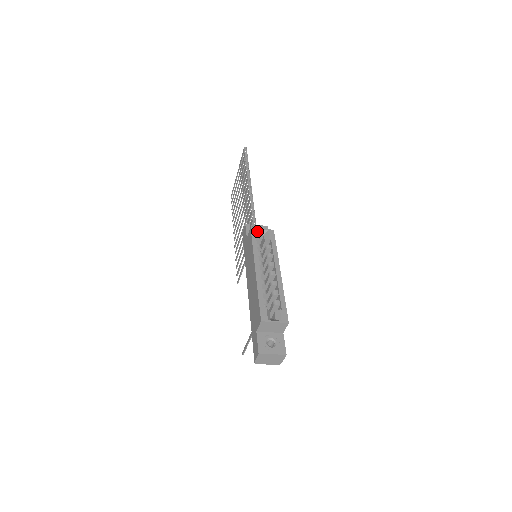
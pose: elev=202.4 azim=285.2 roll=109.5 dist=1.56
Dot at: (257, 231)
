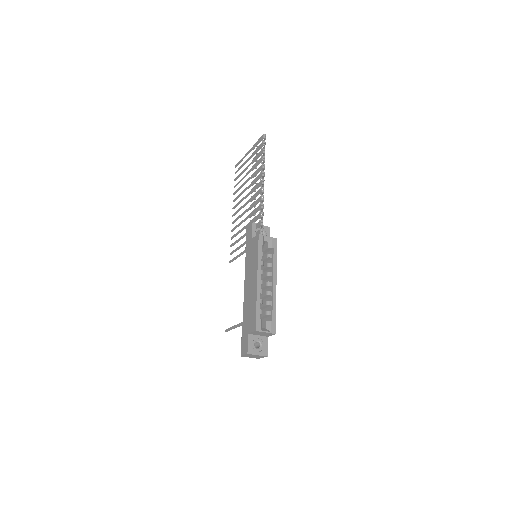
Dot at: (263, 238)
